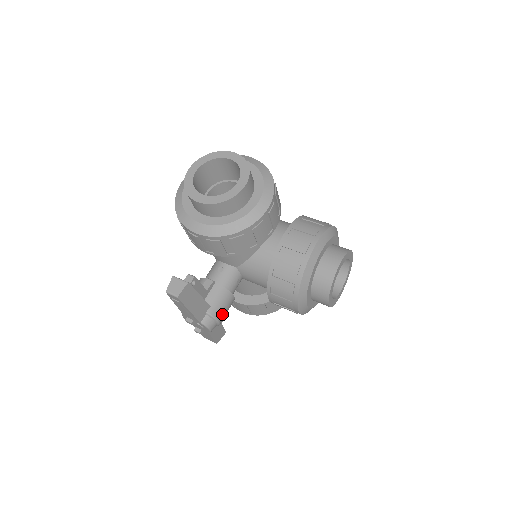
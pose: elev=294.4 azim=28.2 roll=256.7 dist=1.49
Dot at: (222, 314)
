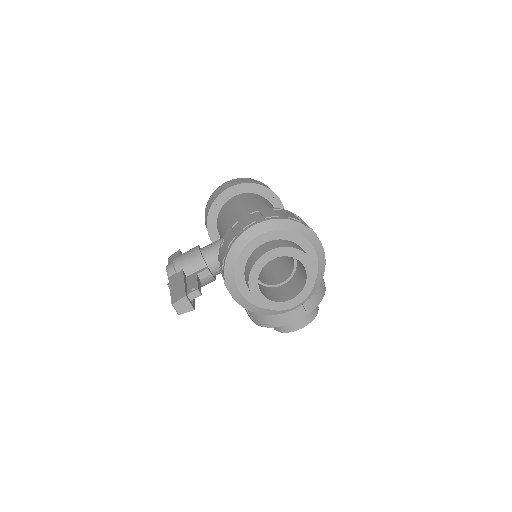
Dot at: occluded
